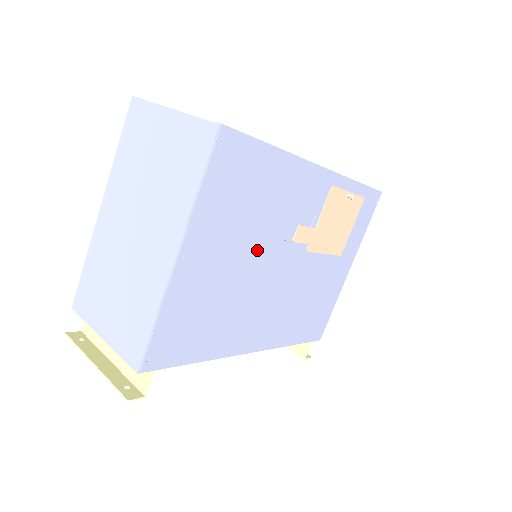
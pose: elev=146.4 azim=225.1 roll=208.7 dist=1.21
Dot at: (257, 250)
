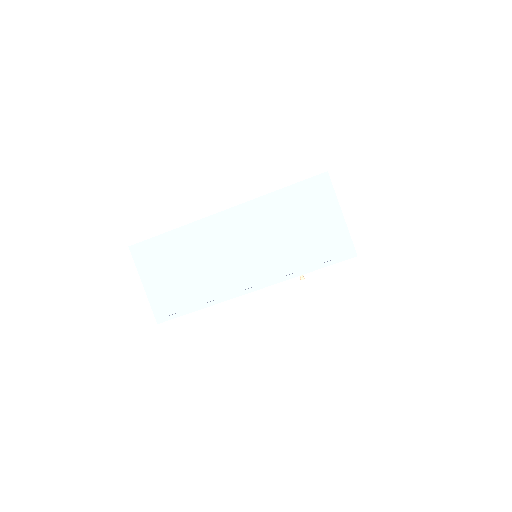
Dot at: occluded
